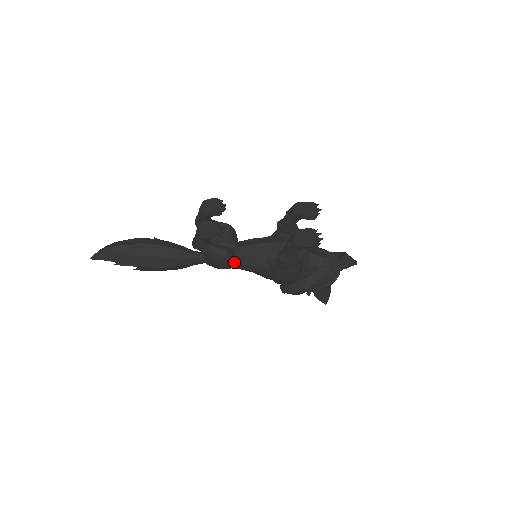
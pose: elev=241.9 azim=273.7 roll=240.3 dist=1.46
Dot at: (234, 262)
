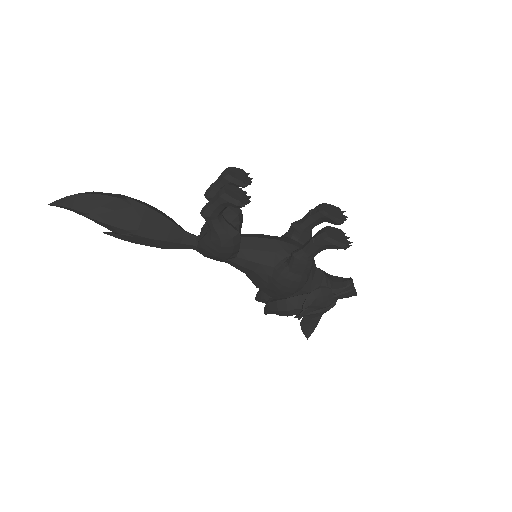
Dot at: (236, 251)
